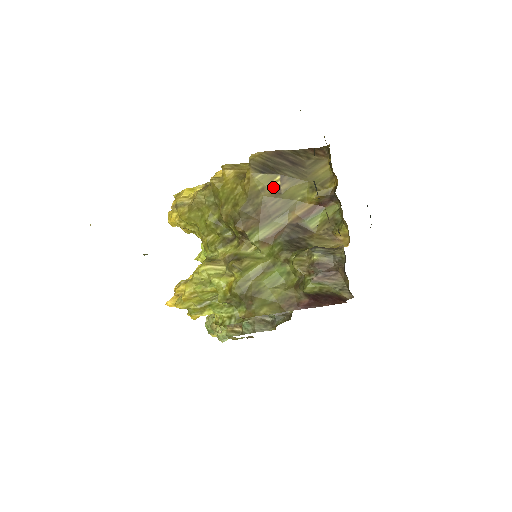
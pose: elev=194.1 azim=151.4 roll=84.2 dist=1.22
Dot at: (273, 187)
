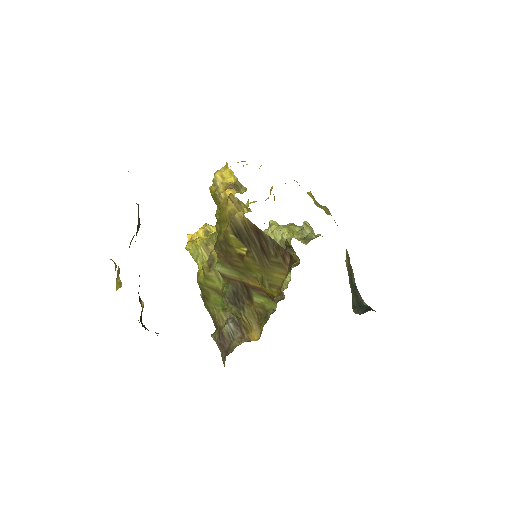
Dot at: (239, 252)
